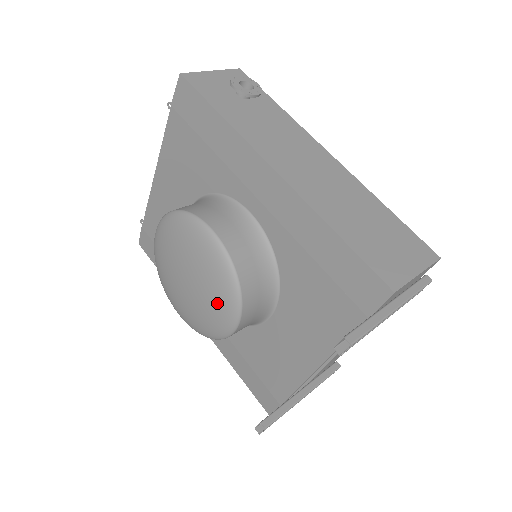
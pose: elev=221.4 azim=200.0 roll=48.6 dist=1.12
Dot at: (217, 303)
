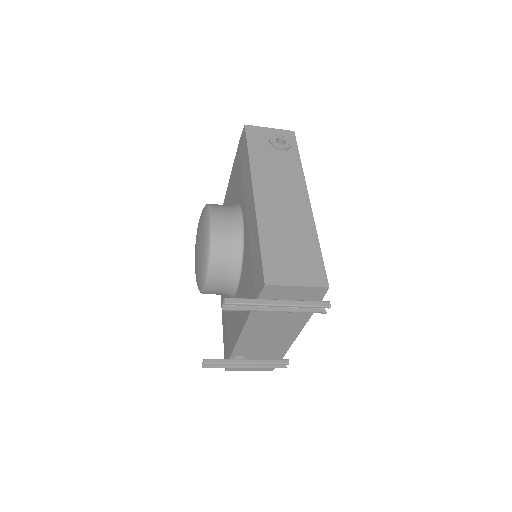
Dot at: (201, 265)
